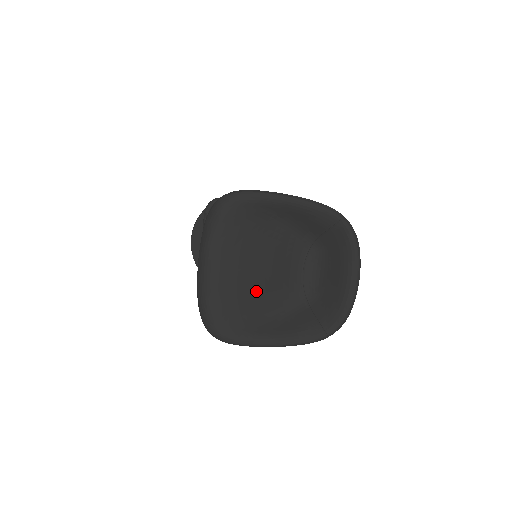
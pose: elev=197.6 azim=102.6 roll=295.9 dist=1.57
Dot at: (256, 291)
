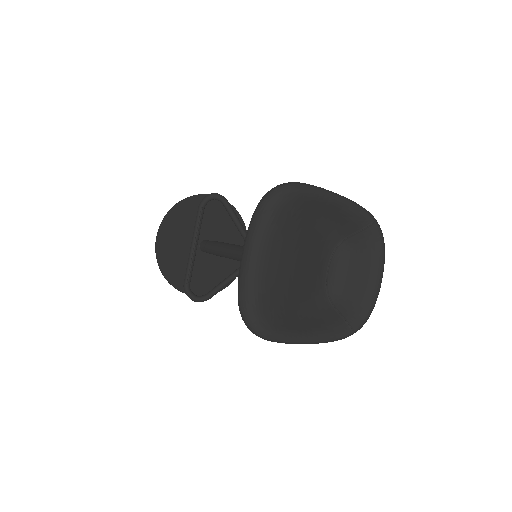
Dot at: (294, 286)
